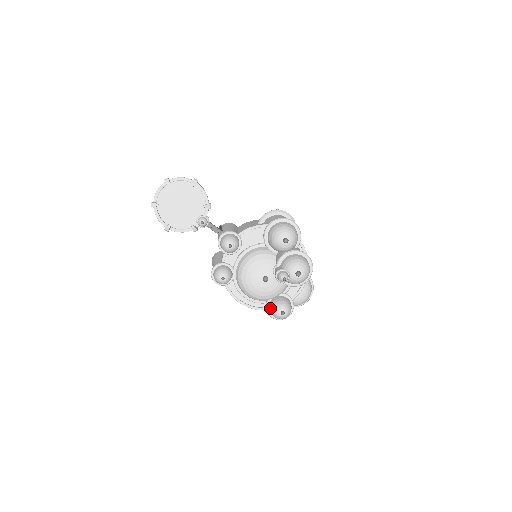
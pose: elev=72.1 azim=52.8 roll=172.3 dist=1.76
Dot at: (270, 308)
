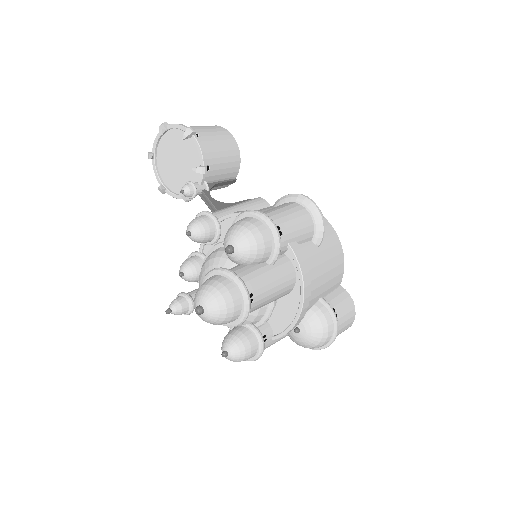
Dot at: occluded
